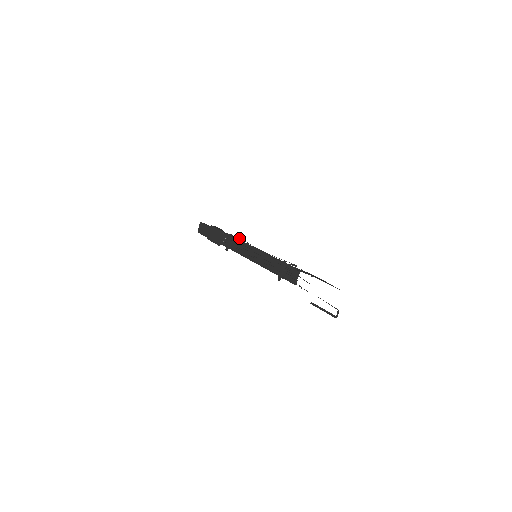
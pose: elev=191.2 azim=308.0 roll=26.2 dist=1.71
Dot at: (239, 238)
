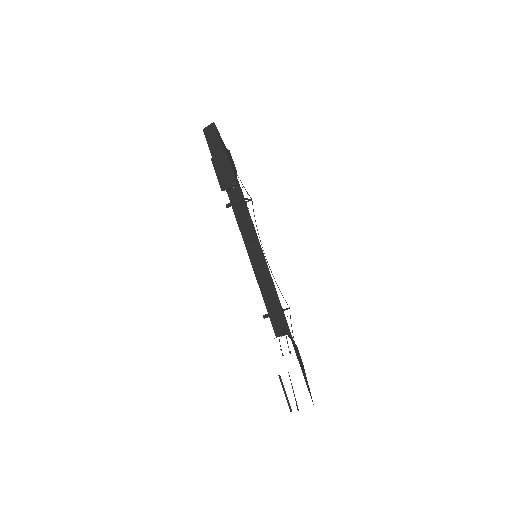
Dot at: (249, 200)
